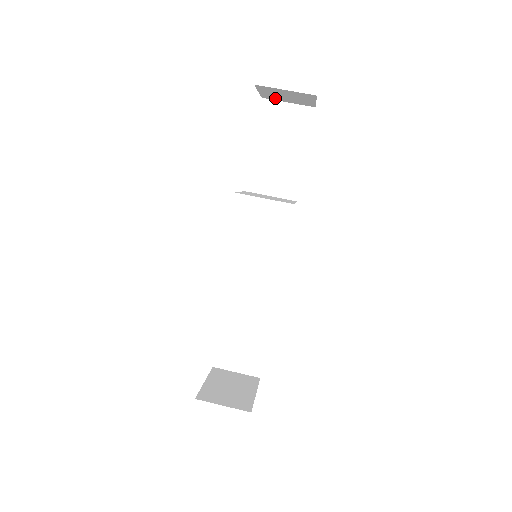
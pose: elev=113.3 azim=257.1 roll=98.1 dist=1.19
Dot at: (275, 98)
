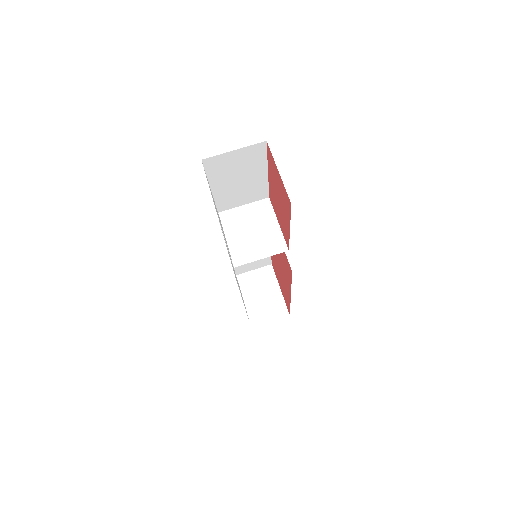
Dot at: occluded
